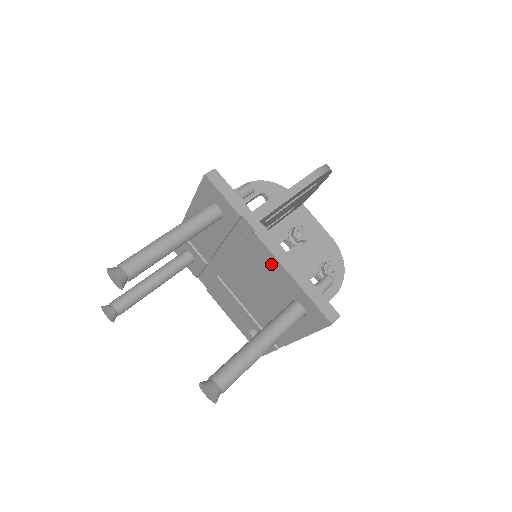
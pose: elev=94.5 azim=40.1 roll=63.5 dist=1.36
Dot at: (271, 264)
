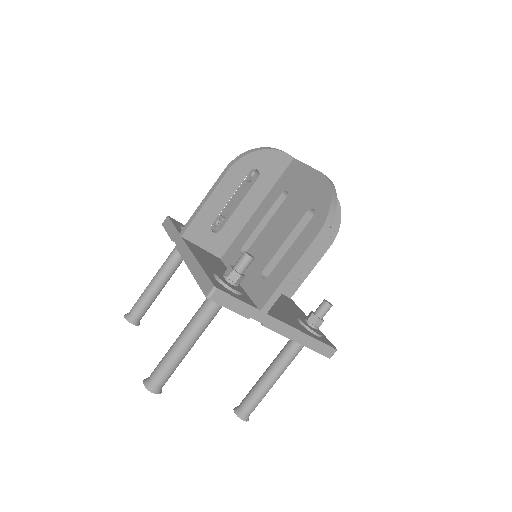
Dot at: occluded
